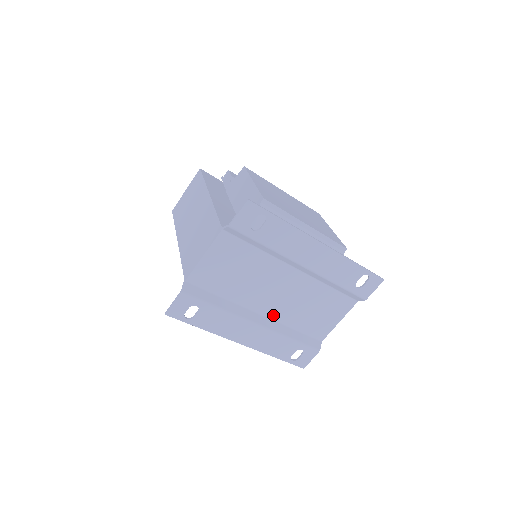
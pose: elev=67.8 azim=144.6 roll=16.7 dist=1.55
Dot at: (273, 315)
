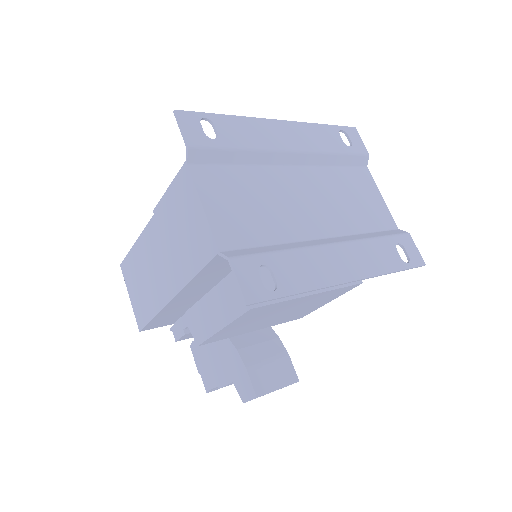
Dot at: (334, 231)
